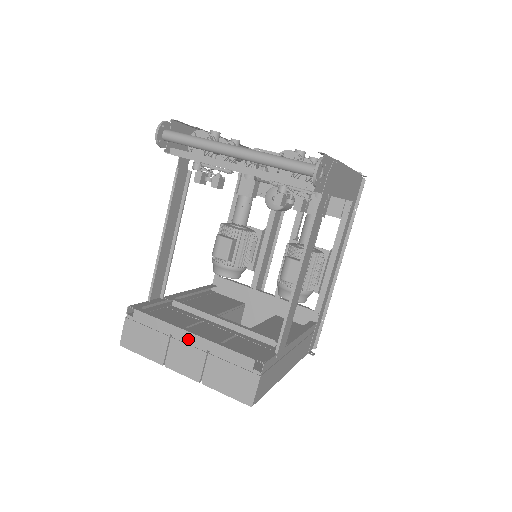
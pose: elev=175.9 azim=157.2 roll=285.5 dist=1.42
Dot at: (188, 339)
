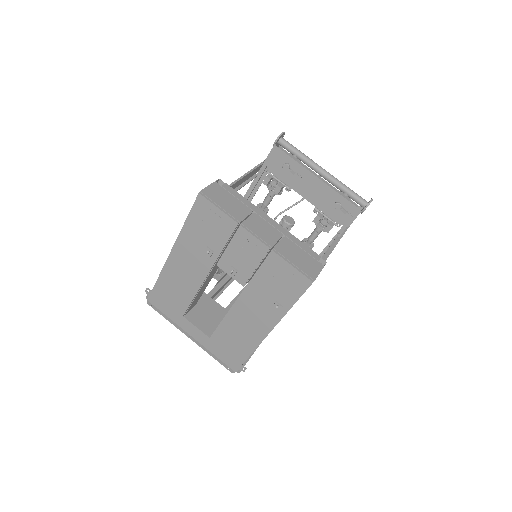
Dot at: (269, 221)
